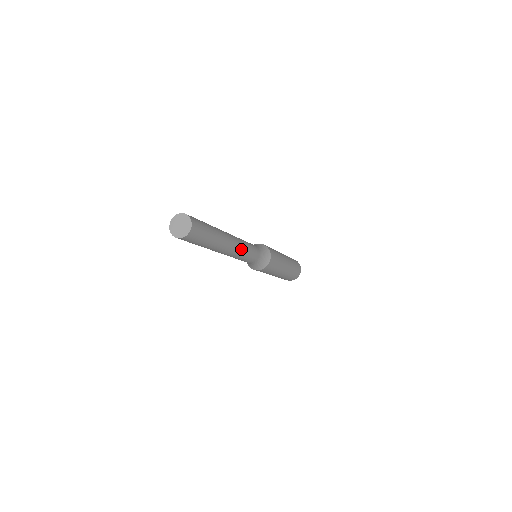
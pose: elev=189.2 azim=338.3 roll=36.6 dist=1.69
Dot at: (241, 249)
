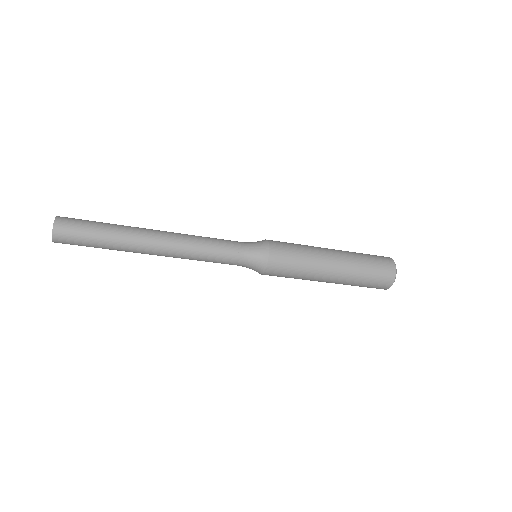
Dot at: (185, 241)
